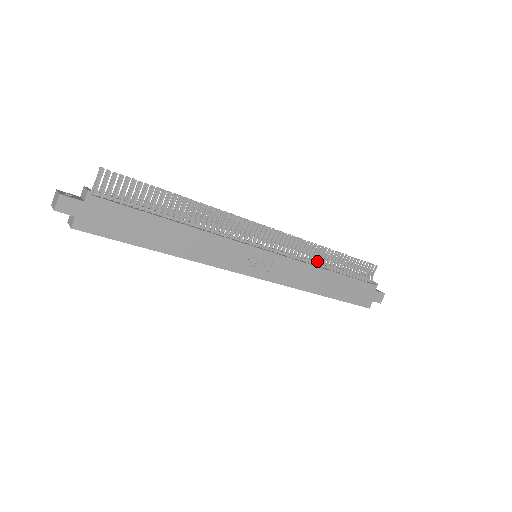
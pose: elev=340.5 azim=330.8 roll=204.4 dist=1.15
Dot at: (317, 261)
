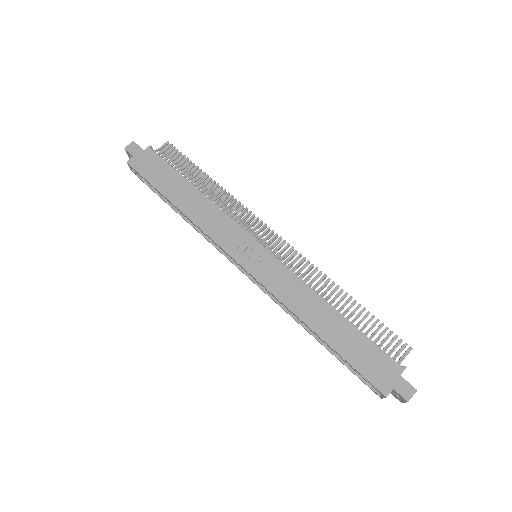
Dot at: (322, 293)
